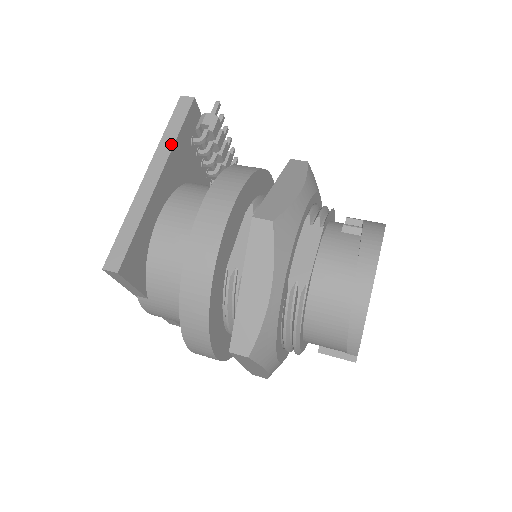
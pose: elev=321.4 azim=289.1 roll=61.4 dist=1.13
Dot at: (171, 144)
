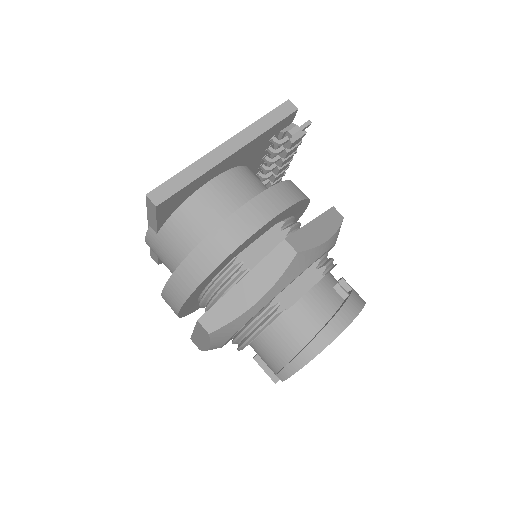
Dot at: (258, 133)
